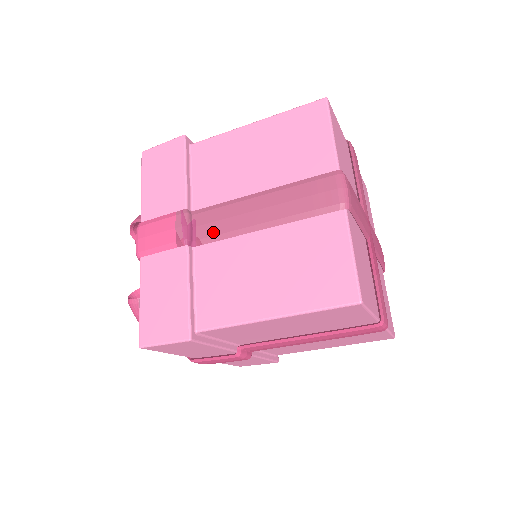
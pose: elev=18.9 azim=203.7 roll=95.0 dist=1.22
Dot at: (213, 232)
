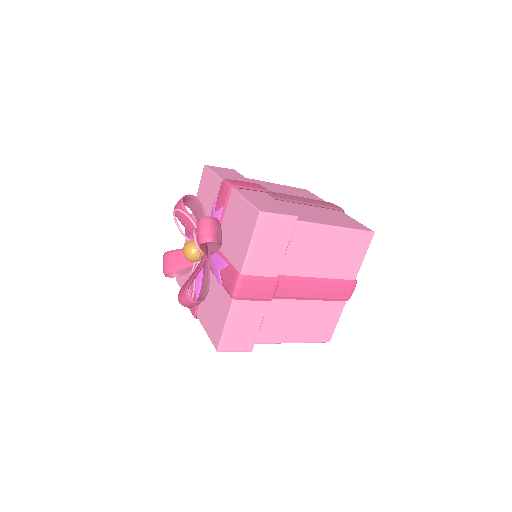
Dot at: (280, 197)
